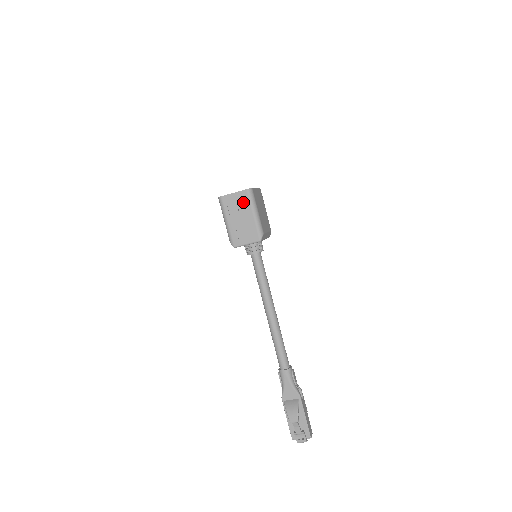
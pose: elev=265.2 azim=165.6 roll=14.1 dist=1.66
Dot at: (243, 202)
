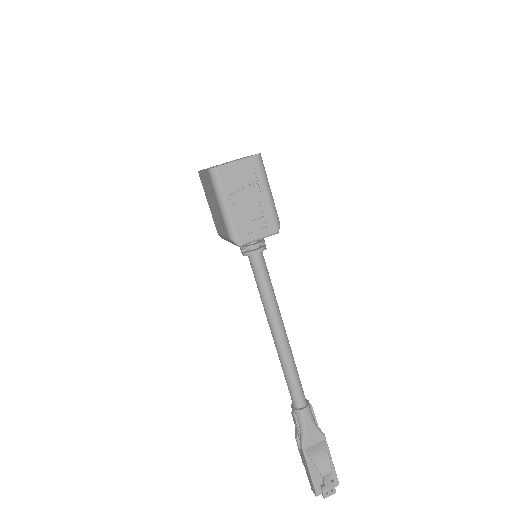
Dot at: (251, 175)
